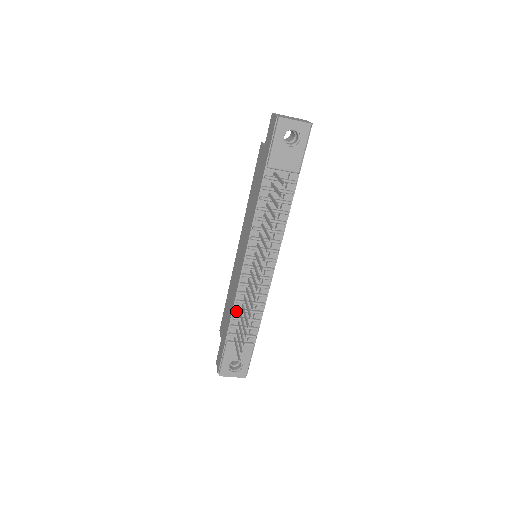
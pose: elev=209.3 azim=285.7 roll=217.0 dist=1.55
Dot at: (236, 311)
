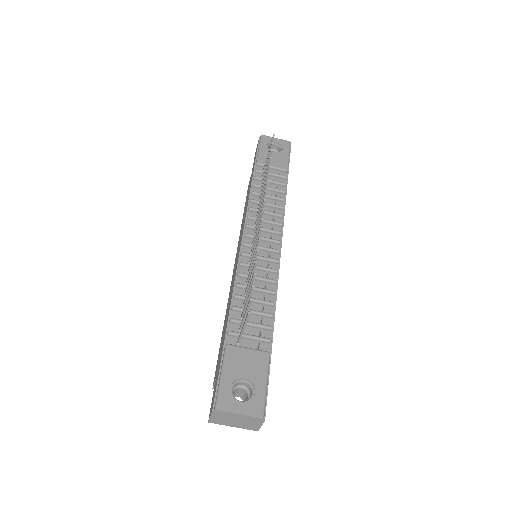
Dot at: (237, 301)
